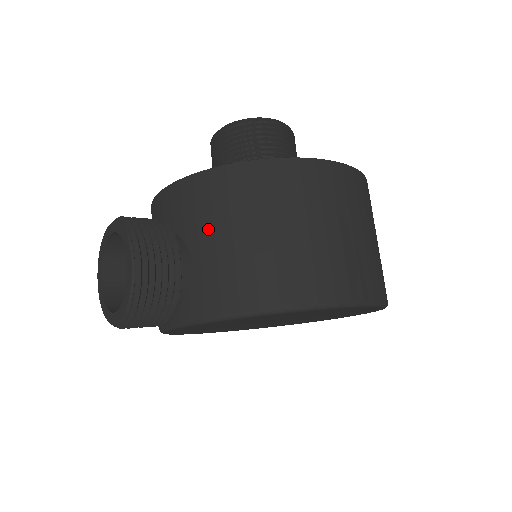
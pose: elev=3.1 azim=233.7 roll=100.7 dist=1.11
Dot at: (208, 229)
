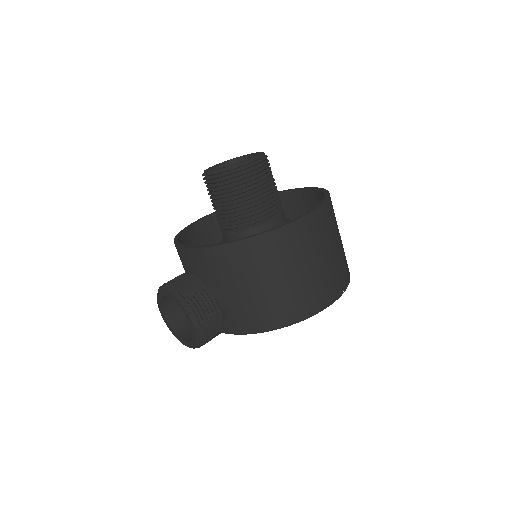
Dot at: (232, 283)
